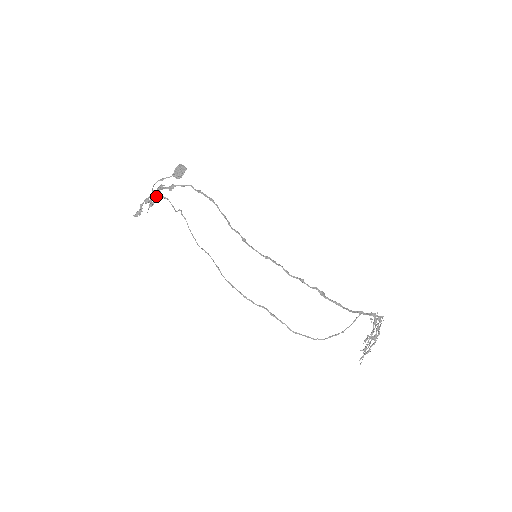
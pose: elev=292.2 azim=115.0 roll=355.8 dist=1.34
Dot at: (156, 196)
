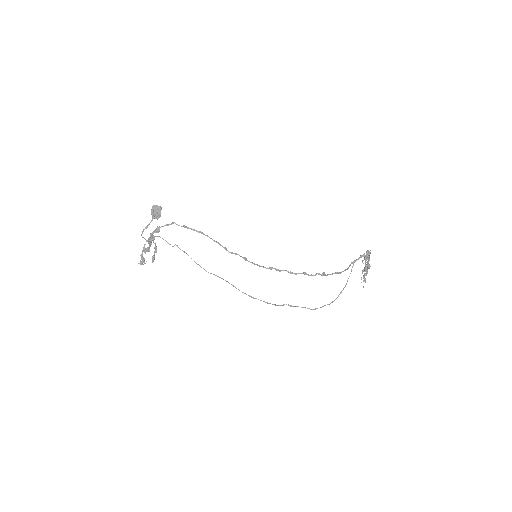
Dot at: (150, 245)
